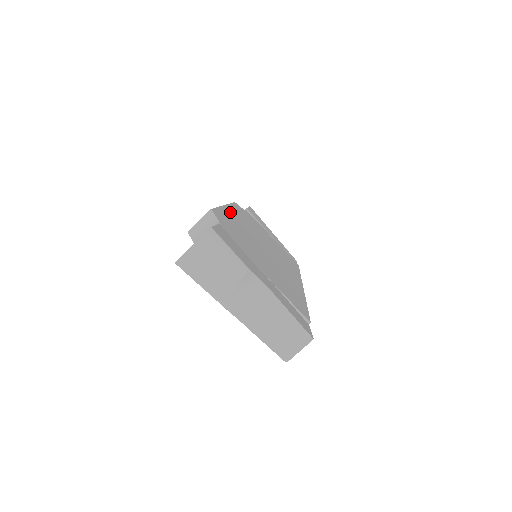
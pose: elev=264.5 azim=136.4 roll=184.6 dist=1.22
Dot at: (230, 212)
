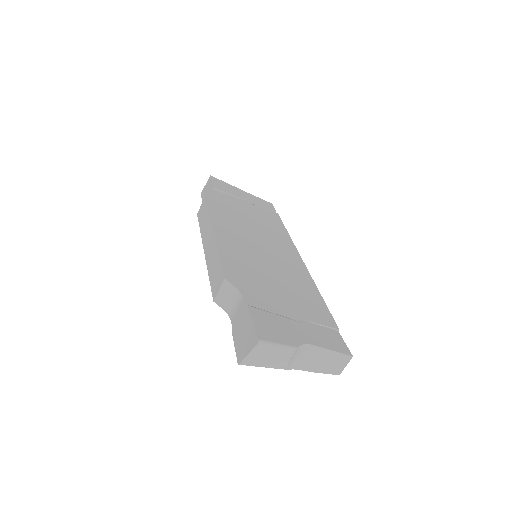
Dot at: (223, 239)
